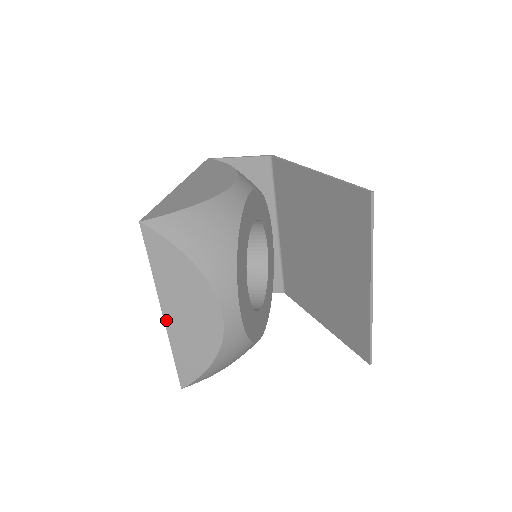
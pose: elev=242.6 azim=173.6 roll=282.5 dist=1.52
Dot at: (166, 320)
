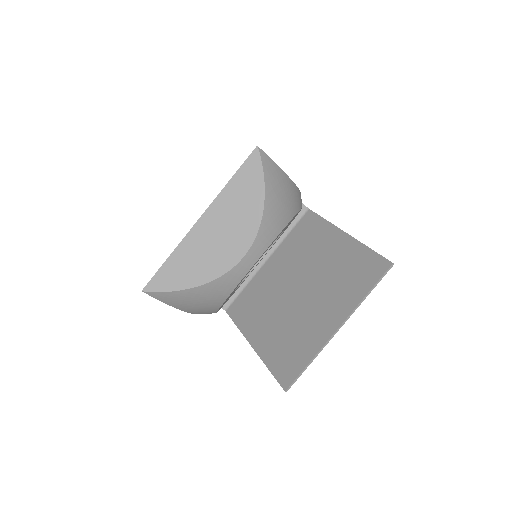
Dot at: (196, 226)
